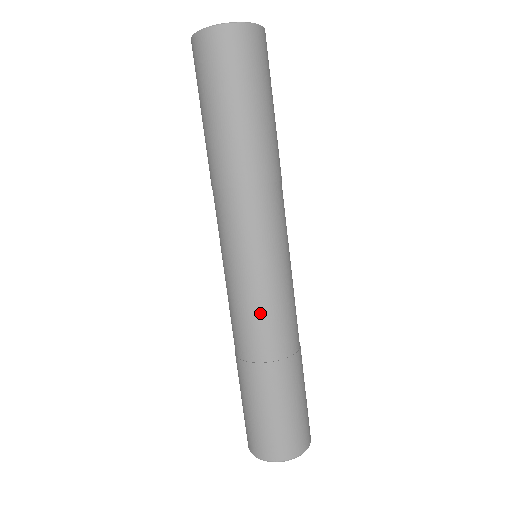
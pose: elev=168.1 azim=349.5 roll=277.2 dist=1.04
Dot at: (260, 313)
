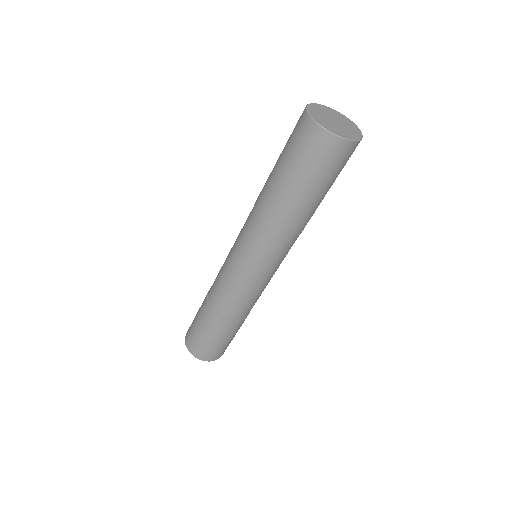
Dot at: (236, 295)
